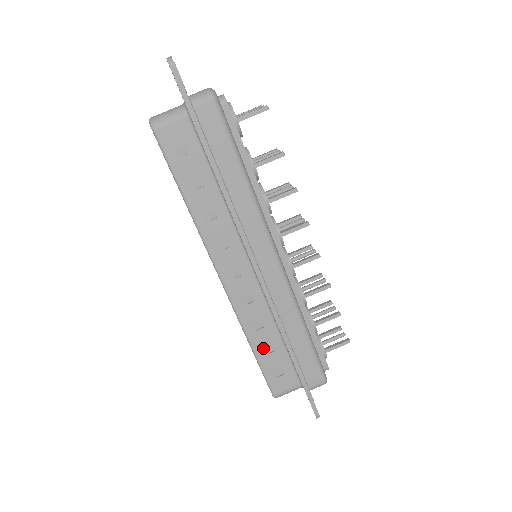
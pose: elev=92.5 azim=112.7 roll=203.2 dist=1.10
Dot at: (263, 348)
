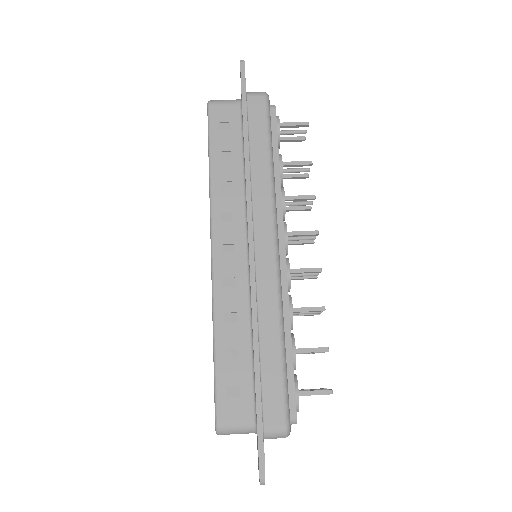
Dot at: (227, 349)
